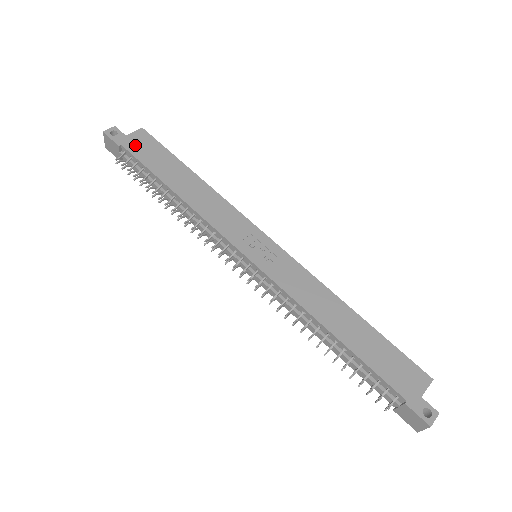
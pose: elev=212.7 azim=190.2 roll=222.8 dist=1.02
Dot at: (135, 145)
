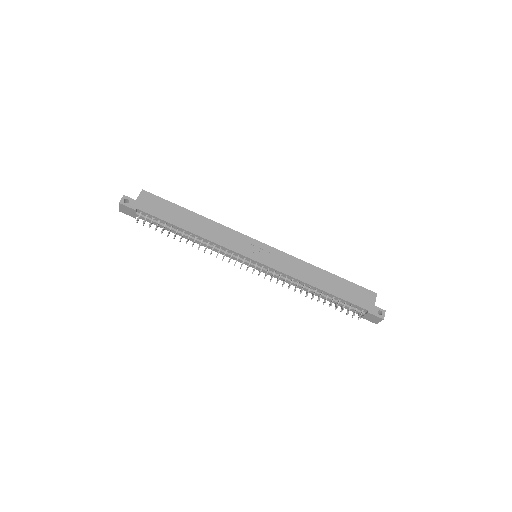
Dot at: (146, 205)
